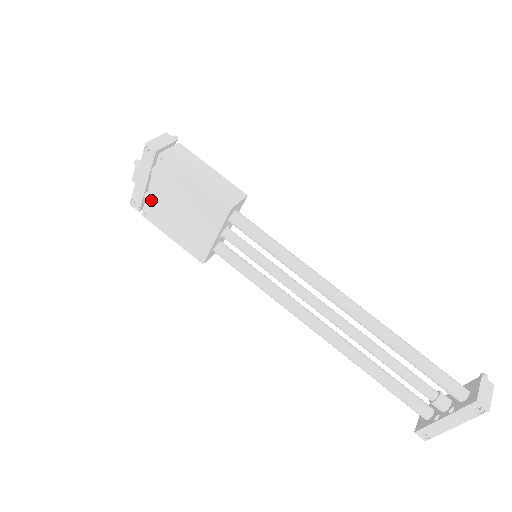
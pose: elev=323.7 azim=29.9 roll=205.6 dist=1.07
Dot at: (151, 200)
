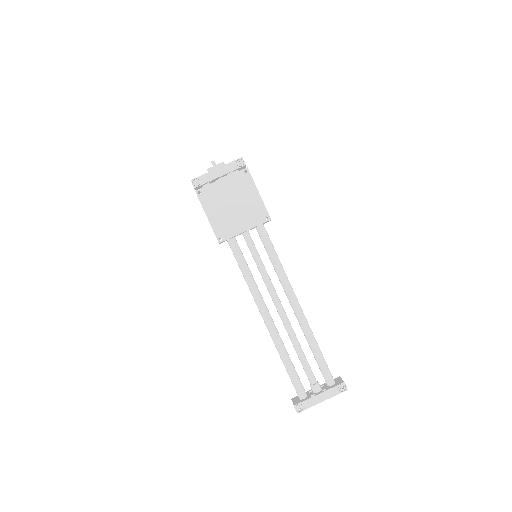
Dot at: (214, 187)
